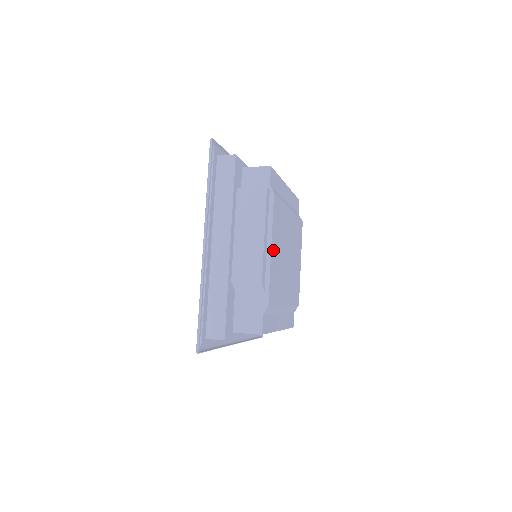
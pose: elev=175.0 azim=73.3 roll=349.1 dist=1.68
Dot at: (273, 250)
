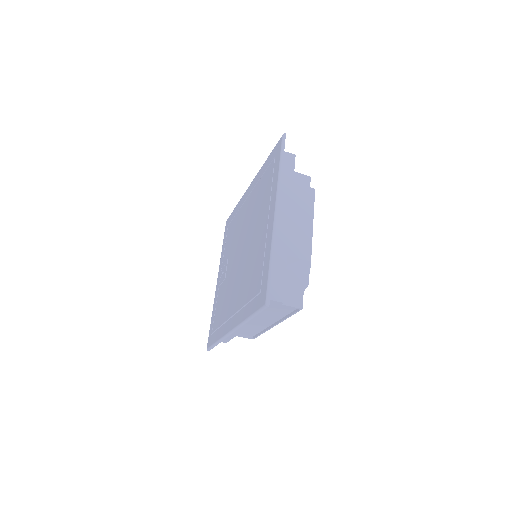
Dot at: occluded
